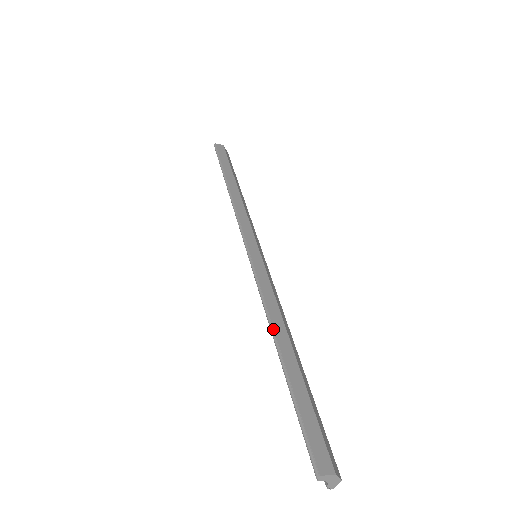
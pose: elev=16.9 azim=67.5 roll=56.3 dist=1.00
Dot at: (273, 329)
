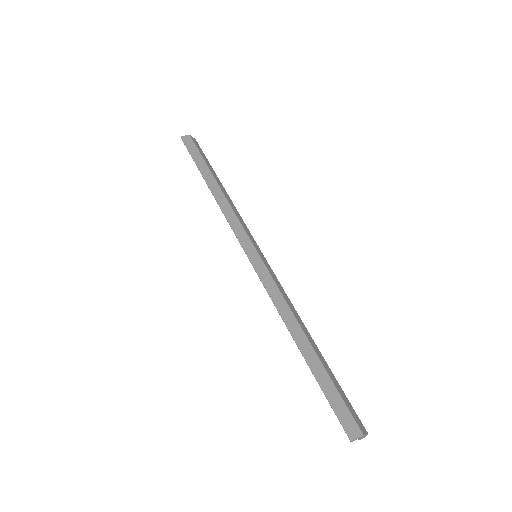
Dot at: (290, 330)
